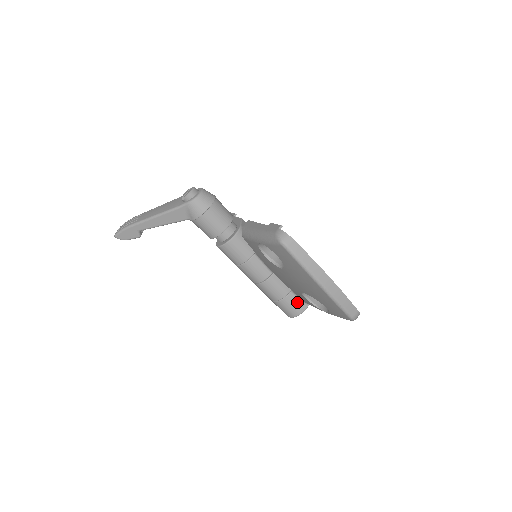
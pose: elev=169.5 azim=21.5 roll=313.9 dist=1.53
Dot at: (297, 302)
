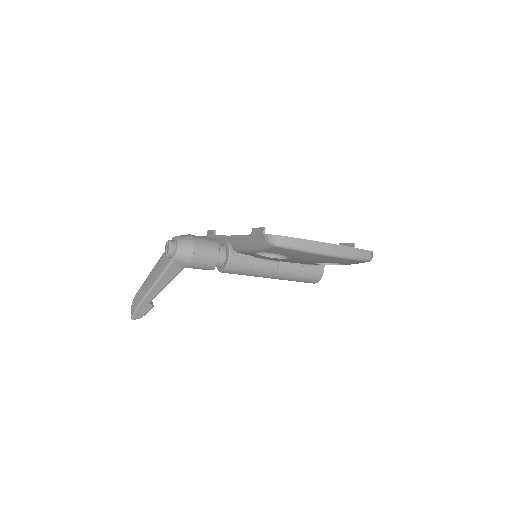
Dot at: (313, 269)
